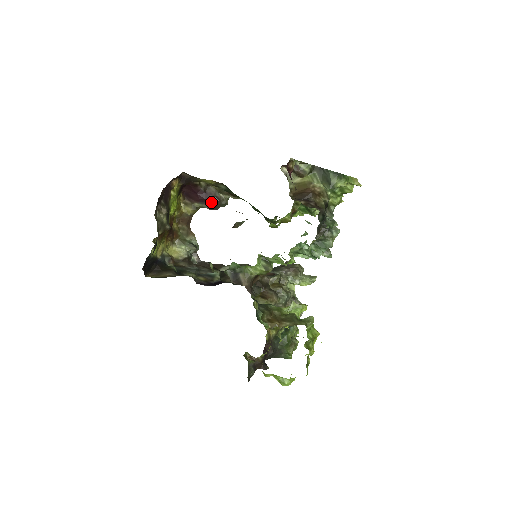
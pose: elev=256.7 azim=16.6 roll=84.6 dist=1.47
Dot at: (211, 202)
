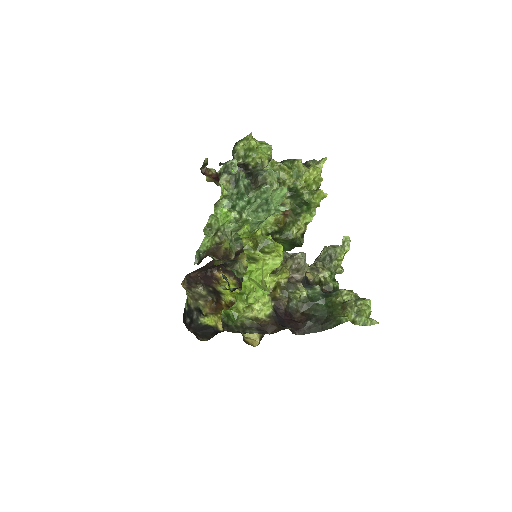
Dot at: occluded
